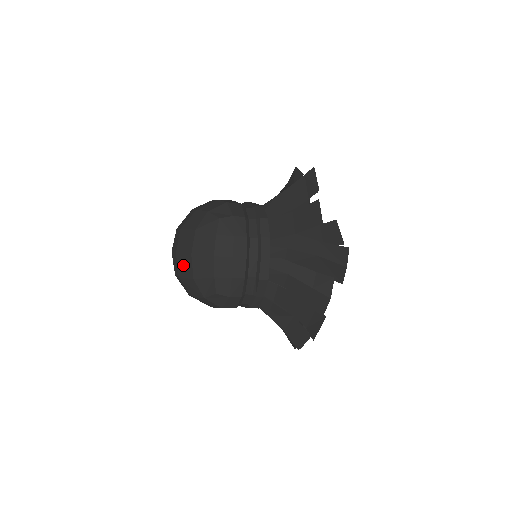
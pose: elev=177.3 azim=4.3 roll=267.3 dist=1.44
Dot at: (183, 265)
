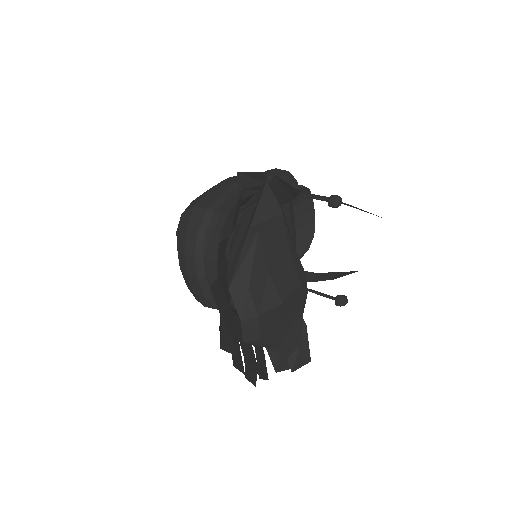
Dot at: occluded
